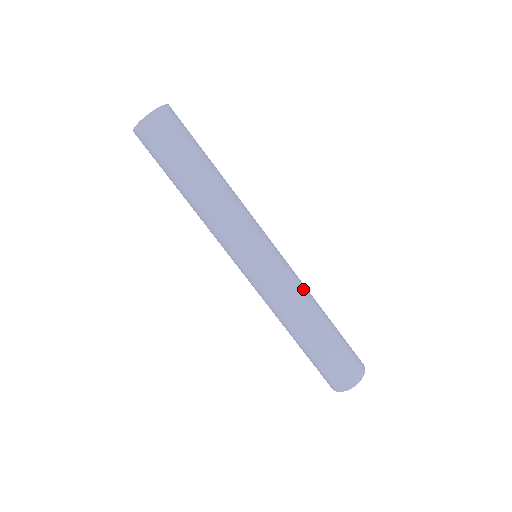
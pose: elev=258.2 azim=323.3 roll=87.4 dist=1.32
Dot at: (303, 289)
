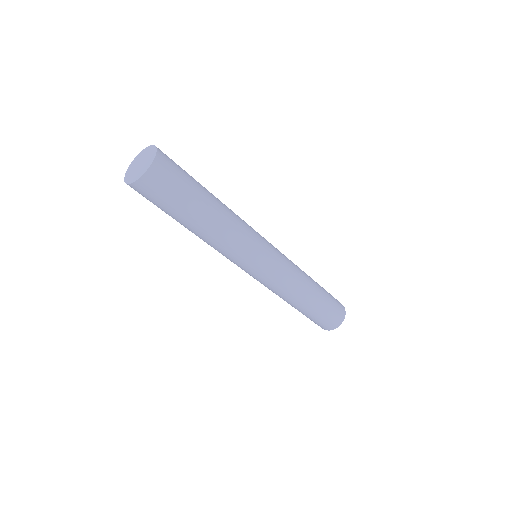
Dot at: (297, 267)
